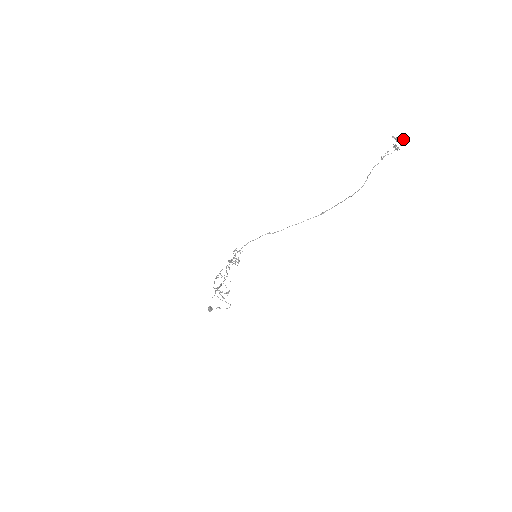
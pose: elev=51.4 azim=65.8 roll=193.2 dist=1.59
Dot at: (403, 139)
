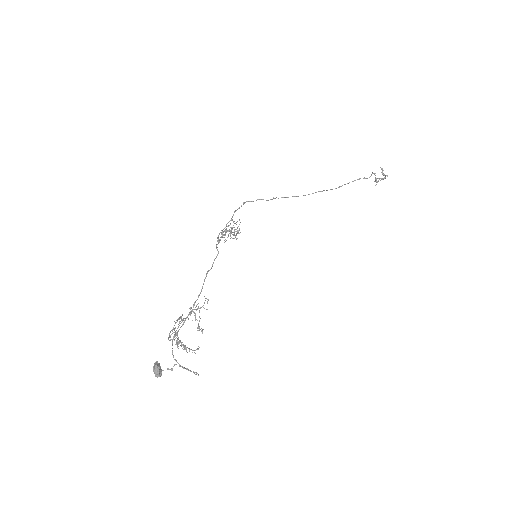
Dot at: occluded
